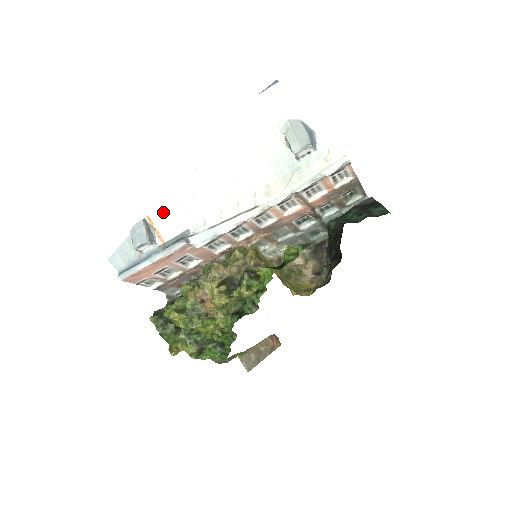
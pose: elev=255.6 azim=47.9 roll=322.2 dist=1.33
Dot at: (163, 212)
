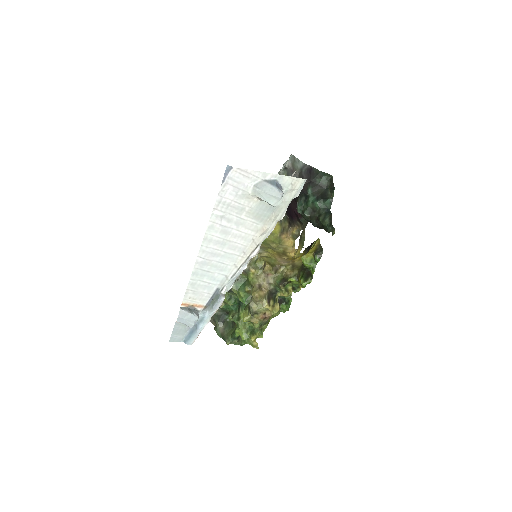
Dot at: (192, 294)
